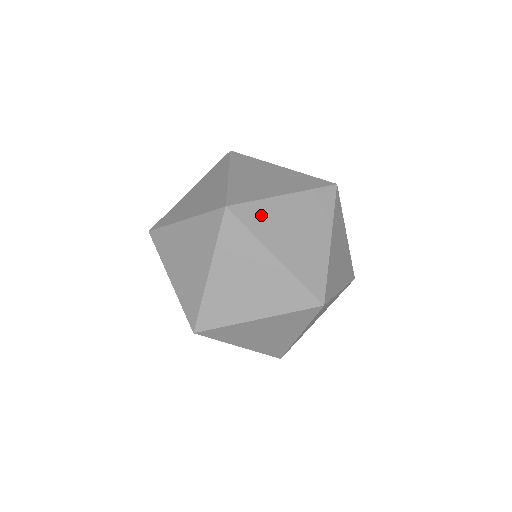
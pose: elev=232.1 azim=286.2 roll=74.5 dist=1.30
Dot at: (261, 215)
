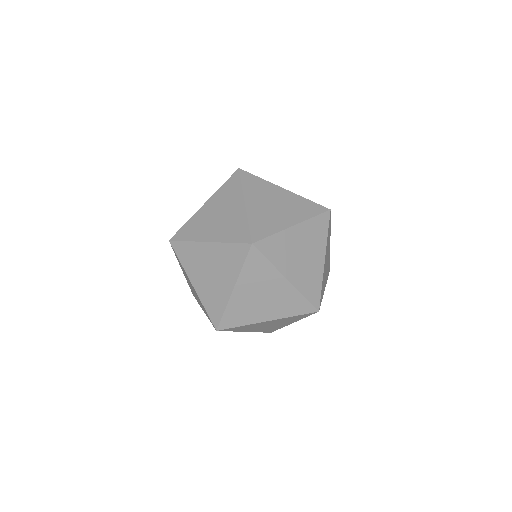
Dot at: (236, 314)
